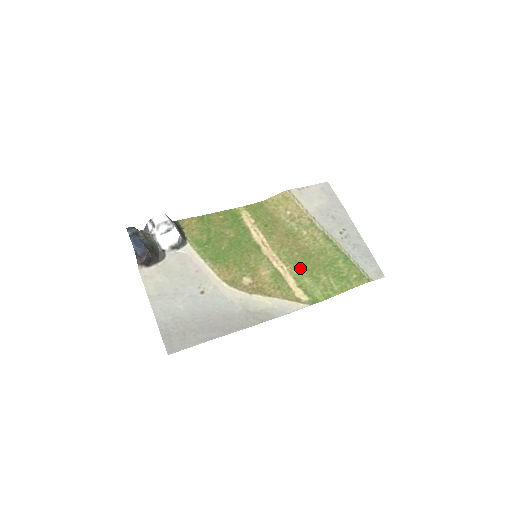
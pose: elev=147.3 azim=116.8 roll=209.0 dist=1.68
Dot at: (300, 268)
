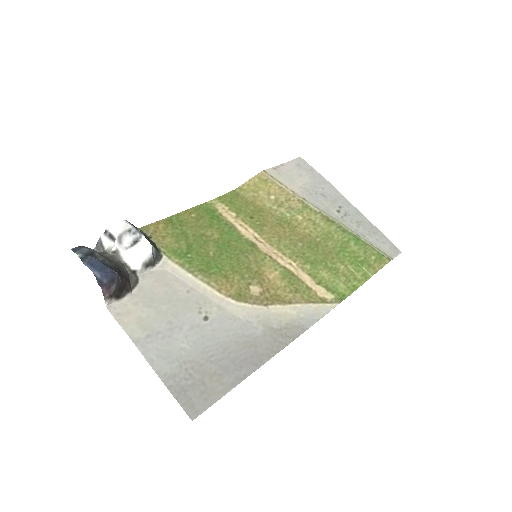
Dot at: (311, 261)
